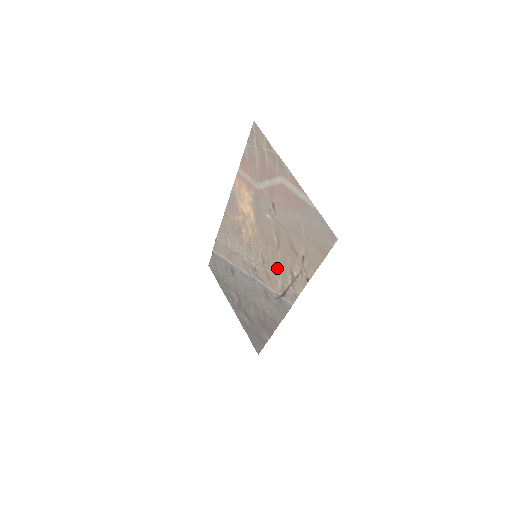
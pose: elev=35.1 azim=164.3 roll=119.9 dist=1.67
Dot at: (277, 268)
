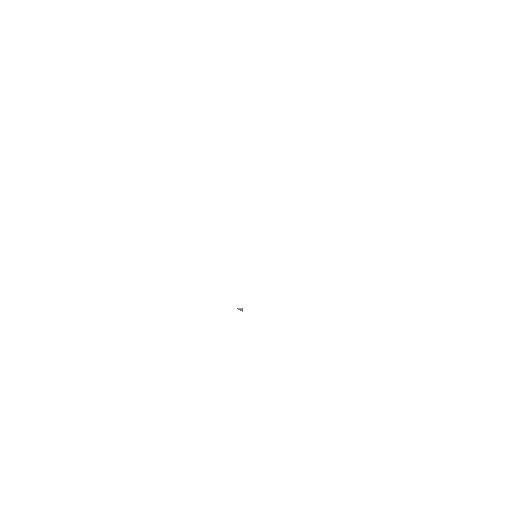
Dot at: occluded
